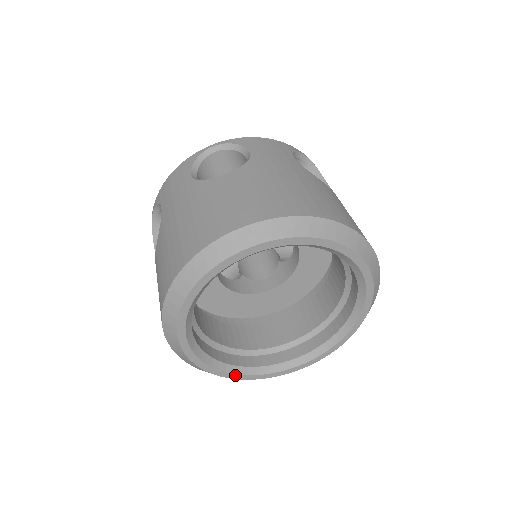
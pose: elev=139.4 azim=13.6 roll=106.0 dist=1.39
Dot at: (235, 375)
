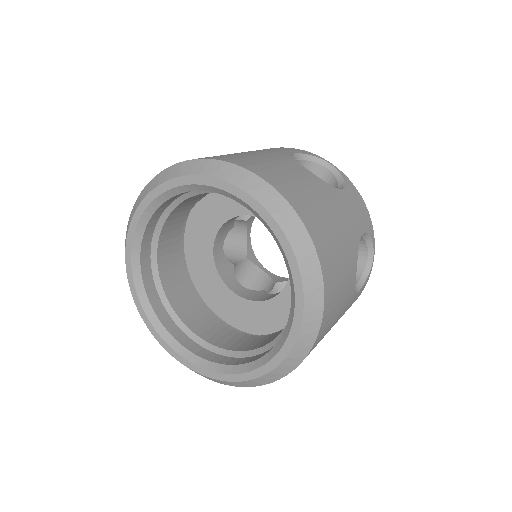
Dot at: (187, 361)
